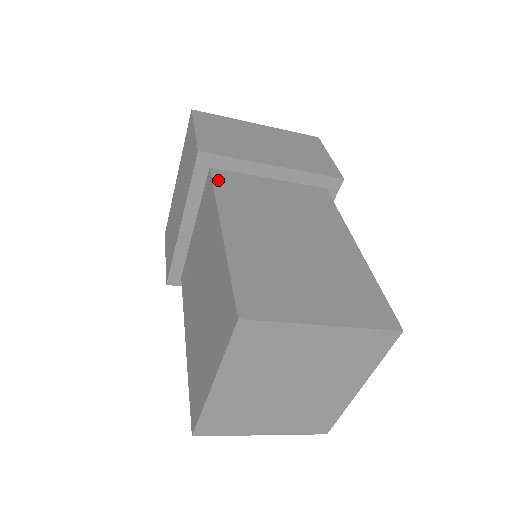
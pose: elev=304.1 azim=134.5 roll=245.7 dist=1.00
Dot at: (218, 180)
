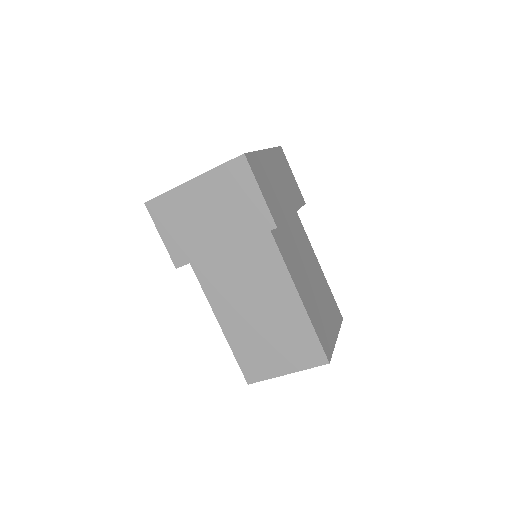
Dot at: (200, 275)
